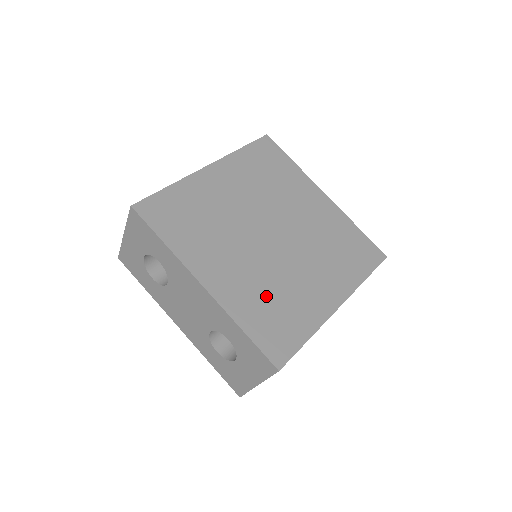
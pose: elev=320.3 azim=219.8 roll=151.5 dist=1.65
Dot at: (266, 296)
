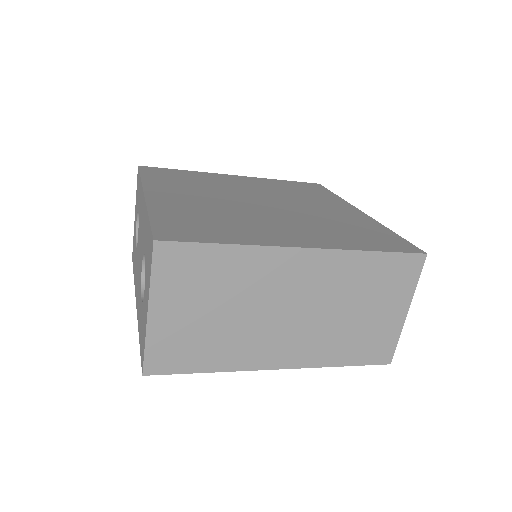
Dot at: (206, 215)
